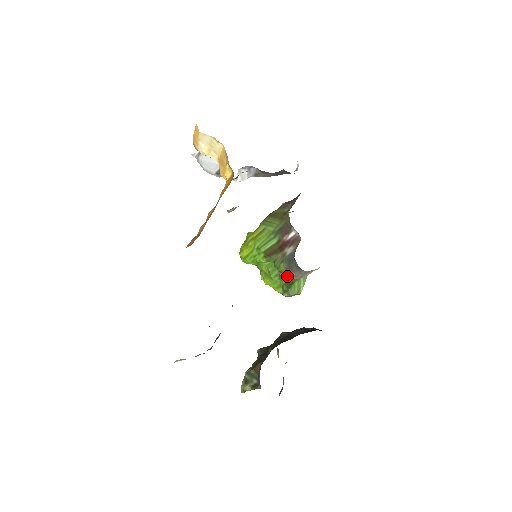
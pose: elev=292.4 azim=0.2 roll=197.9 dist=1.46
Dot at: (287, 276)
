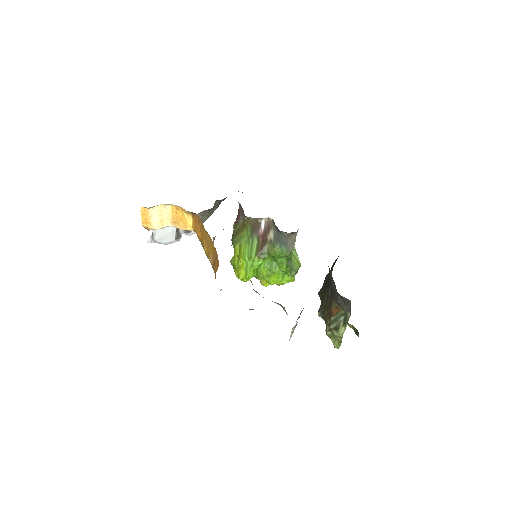
Dot at: (285, 253)
